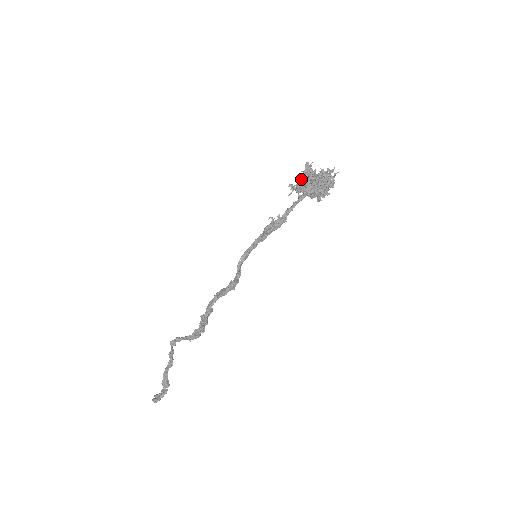
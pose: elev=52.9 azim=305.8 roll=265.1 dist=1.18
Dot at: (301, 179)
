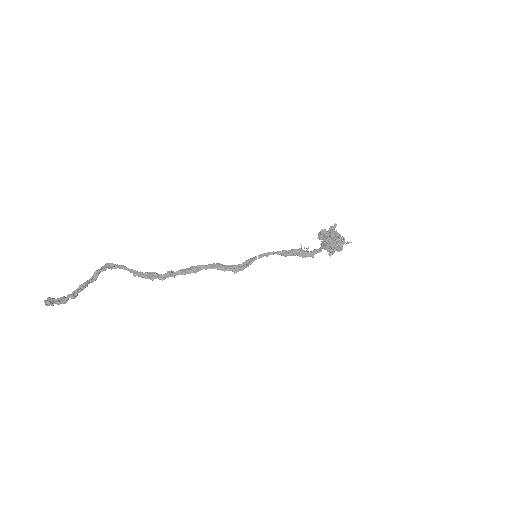
Dot at: (331, 234)
